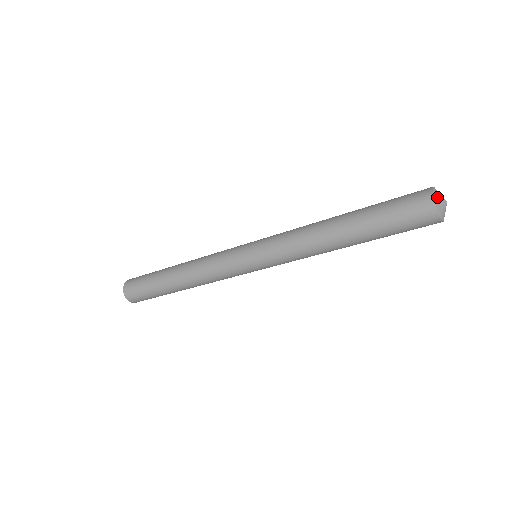
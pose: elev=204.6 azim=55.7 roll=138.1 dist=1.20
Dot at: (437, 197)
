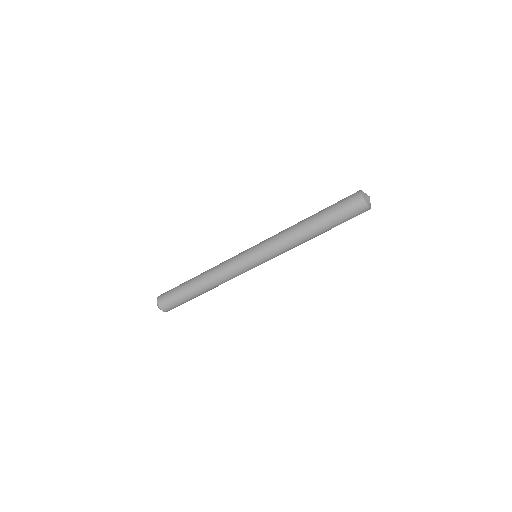
Dot at: (363, 193)
